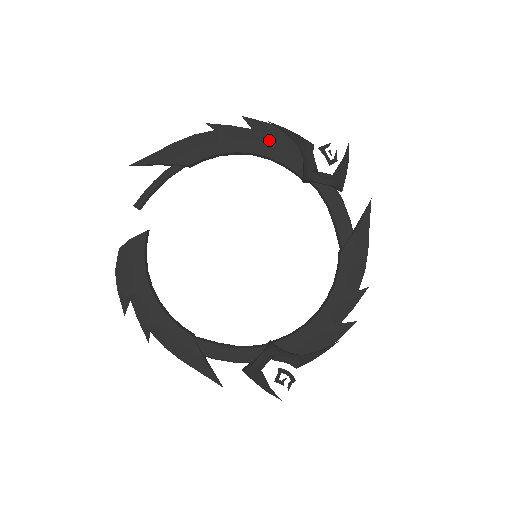
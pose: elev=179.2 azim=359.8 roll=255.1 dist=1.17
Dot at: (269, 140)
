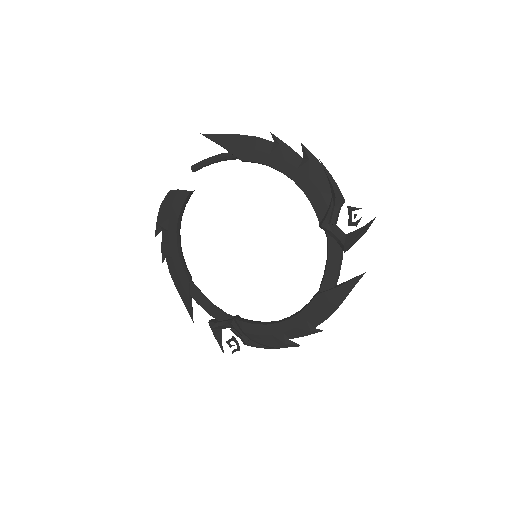
Dot at: (311, 176)
